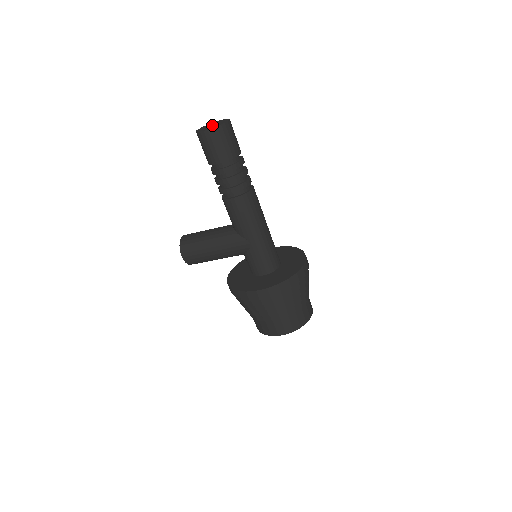
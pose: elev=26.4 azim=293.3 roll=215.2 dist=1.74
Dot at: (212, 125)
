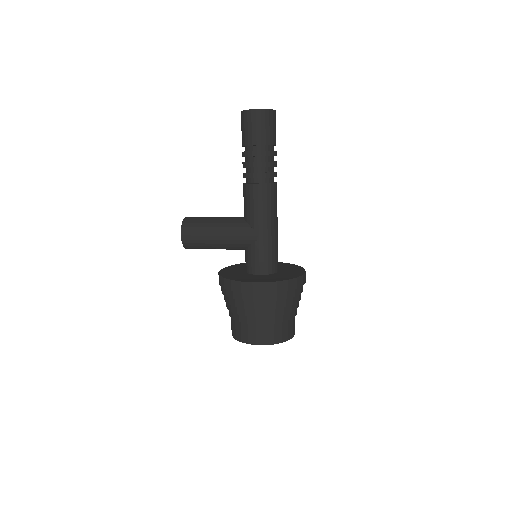
Dot at: occluded
